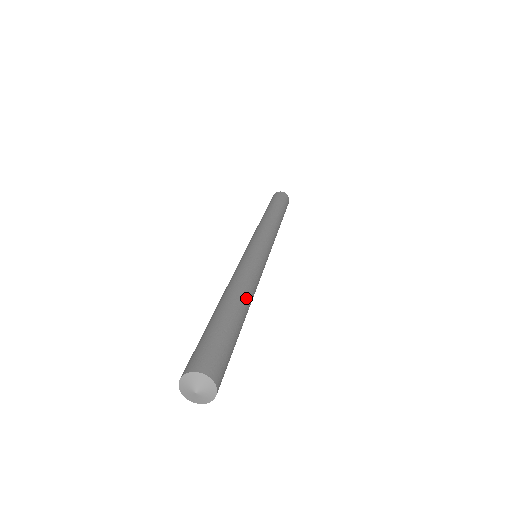
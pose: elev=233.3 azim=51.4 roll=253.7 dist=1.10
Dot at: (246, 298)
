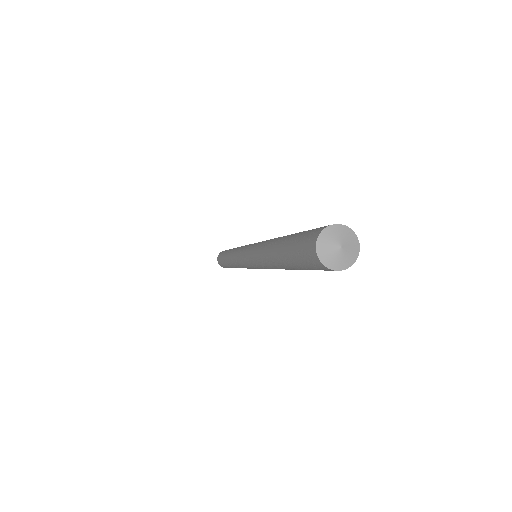
Dot at: occluded
